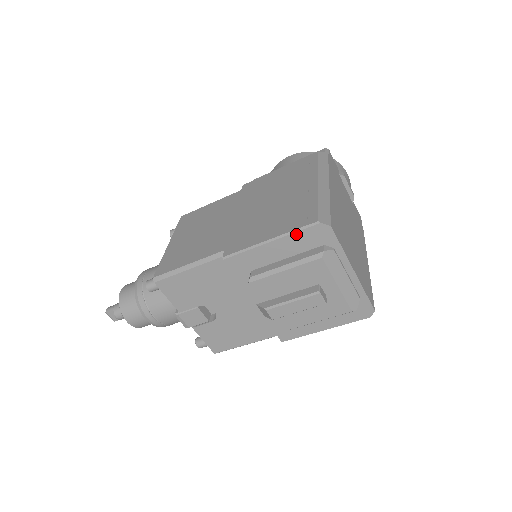
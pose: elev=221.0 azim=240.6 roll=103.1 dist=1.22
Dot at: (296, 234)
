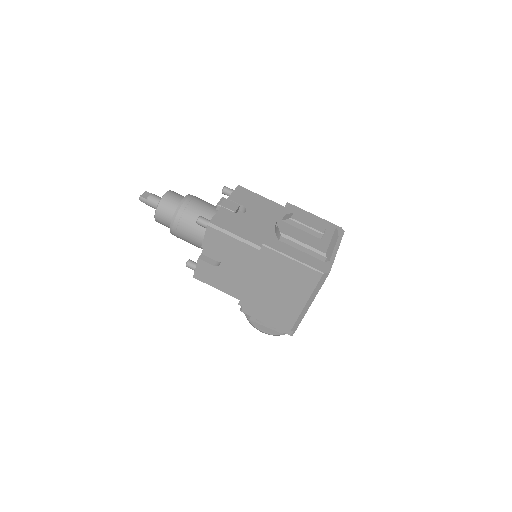
Dot at: (328, 222)
